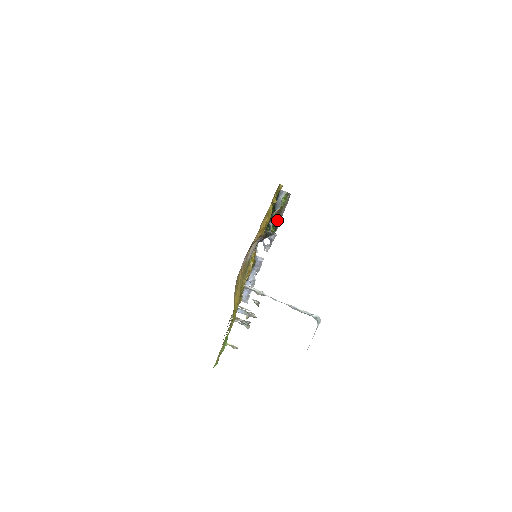
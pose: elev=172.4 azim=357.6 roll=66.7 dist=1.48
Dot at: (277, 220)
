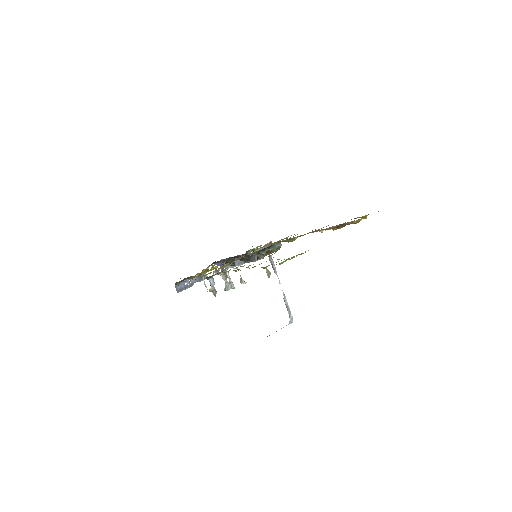
Dot at: (260, 256)
